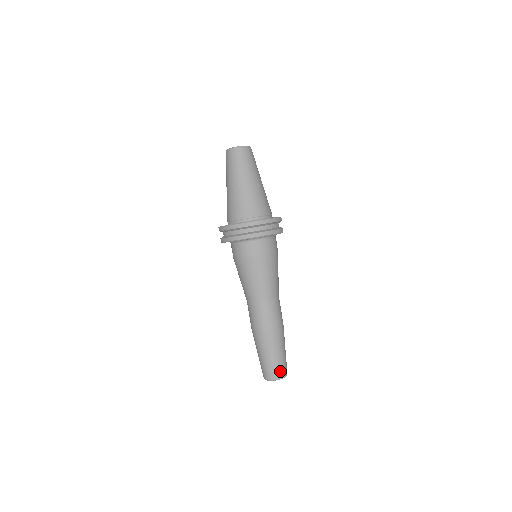
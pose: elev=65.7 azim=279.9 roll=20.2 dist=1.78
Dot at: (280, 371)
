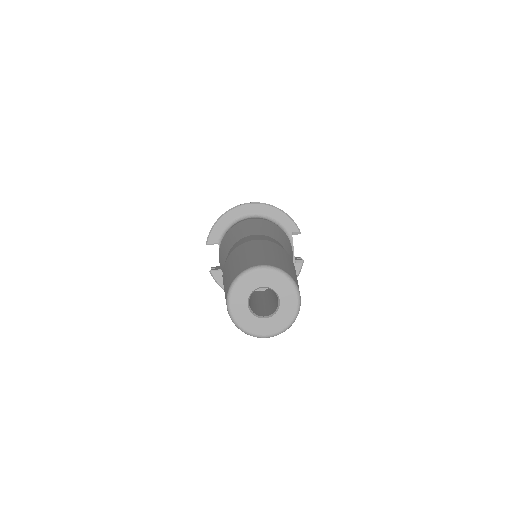
Dot at: (276, 263)
